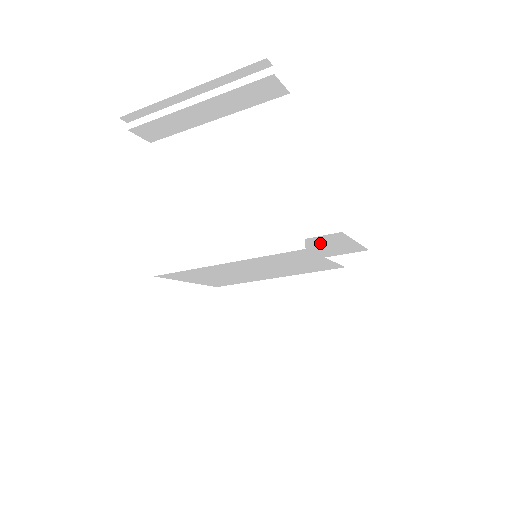
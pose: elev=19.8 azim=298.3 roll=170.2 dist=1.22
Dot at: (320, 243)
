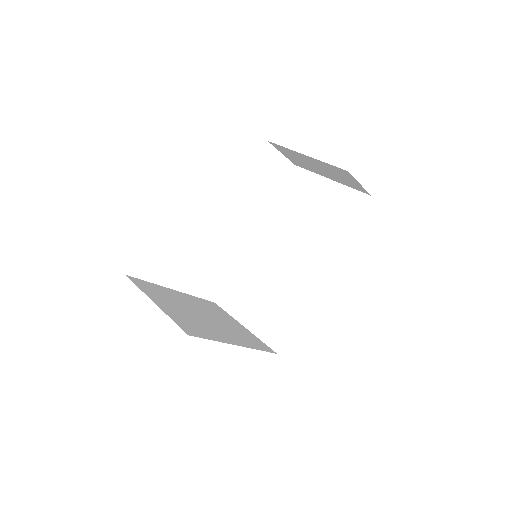
Dot at: occluded
